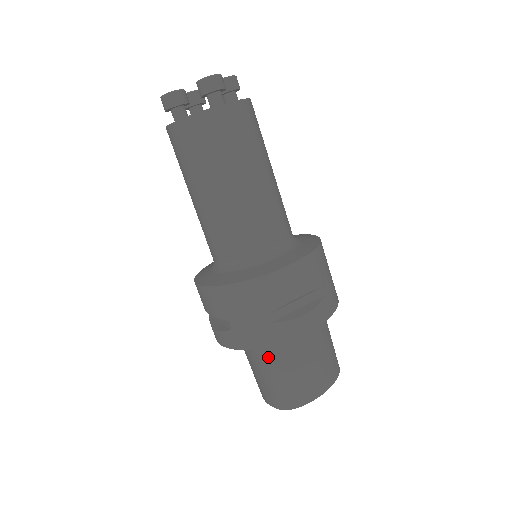
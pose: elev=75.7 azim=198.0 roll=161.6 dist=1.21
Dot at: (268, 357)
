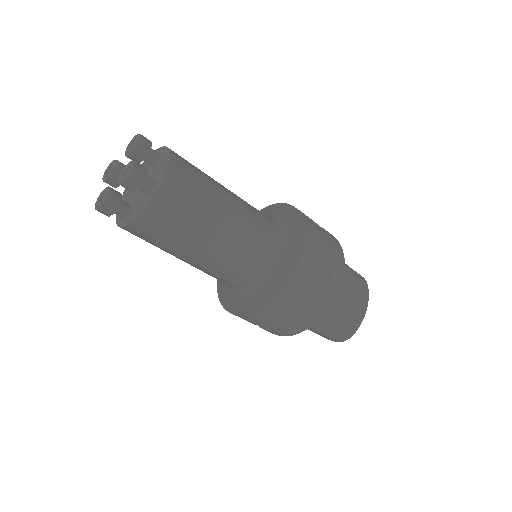
Dot at: occluded
